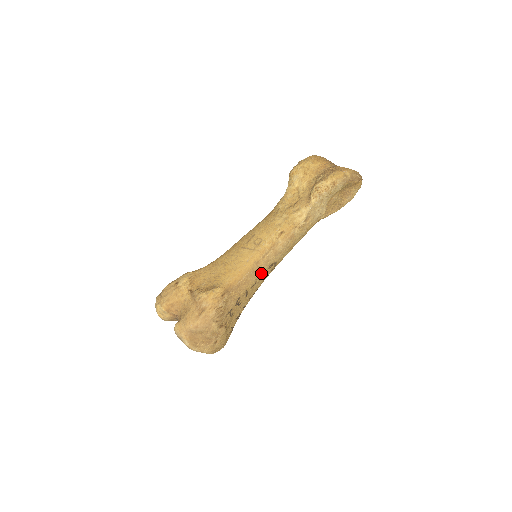
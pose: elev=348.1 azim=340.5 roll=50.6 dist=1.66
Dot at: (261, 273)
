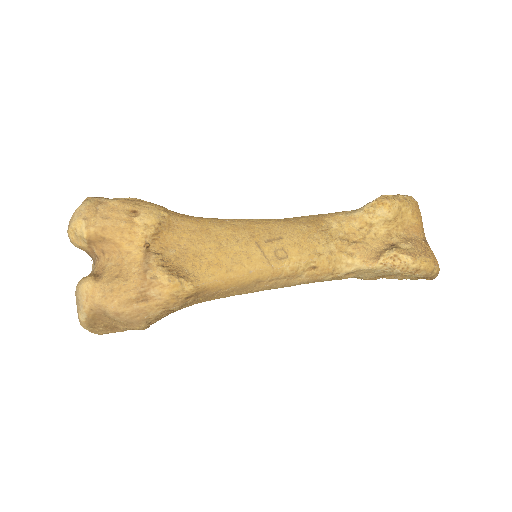
Dot at: (249, 292)
